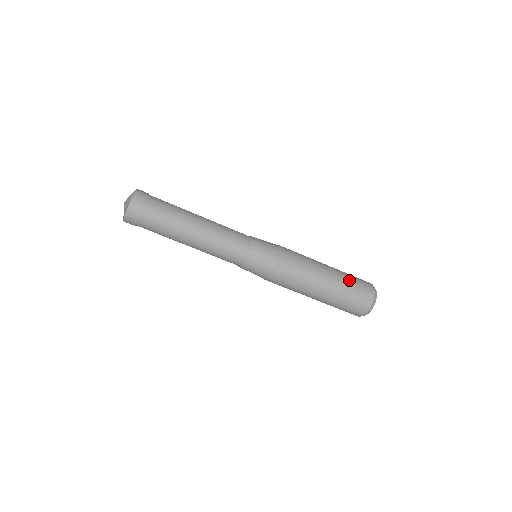
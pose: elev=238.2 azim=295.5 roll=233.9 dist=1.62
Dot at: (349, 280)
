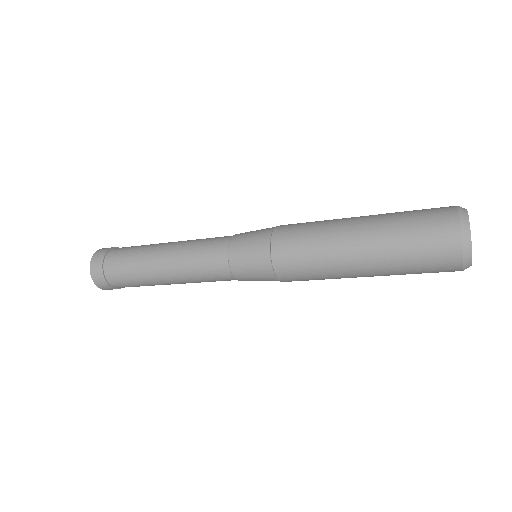
Dot at: (401, 244)
